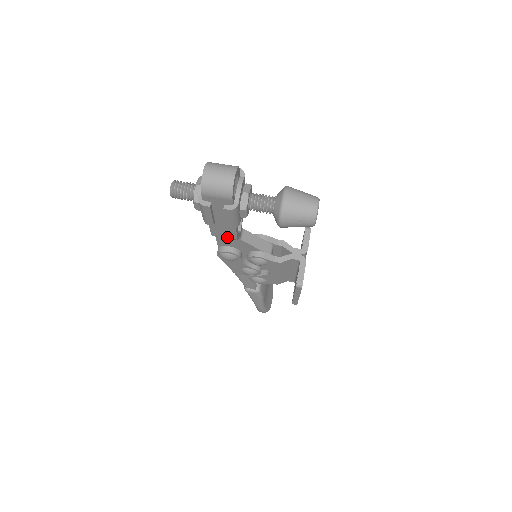
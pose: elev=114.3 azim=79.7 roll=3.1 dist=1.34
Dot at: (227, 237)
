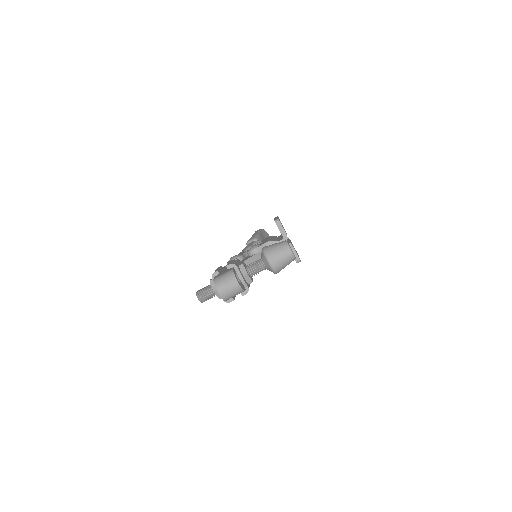
Dot at: occluded
